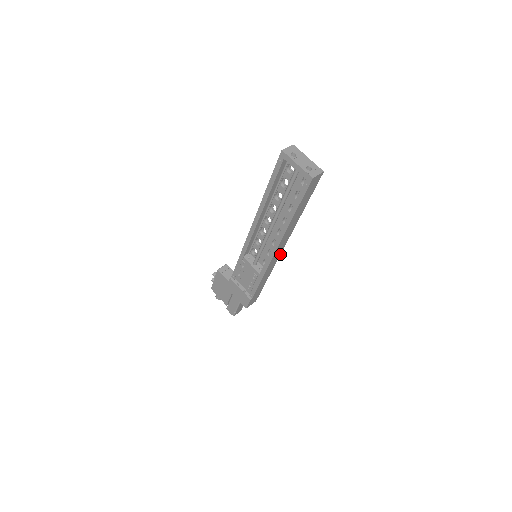
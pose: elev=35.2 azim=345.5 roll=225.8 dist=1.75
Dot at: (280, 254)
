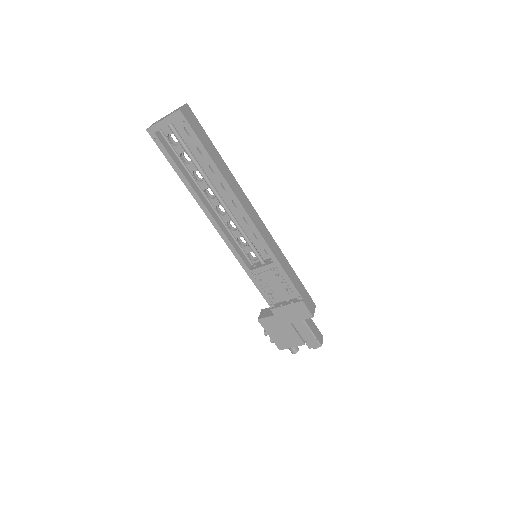
Dot at: (264, 225)
